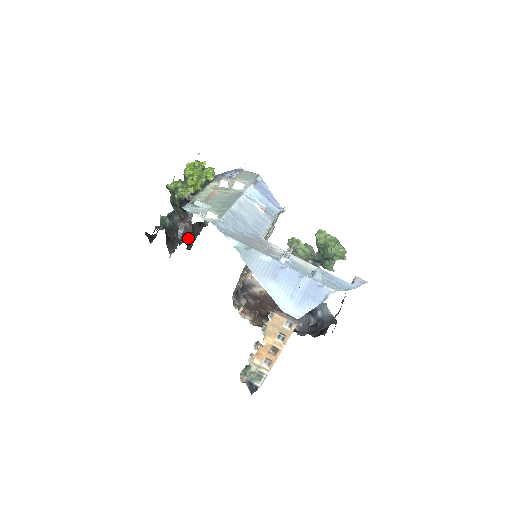
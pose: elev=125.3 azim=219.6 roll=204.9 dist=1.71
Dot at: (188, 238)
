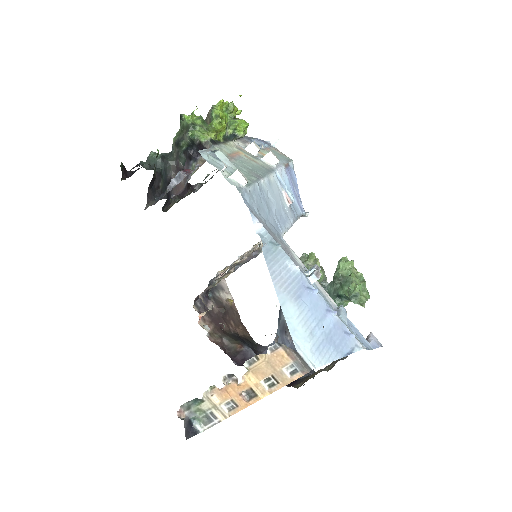
Dot at: (174, 196)
